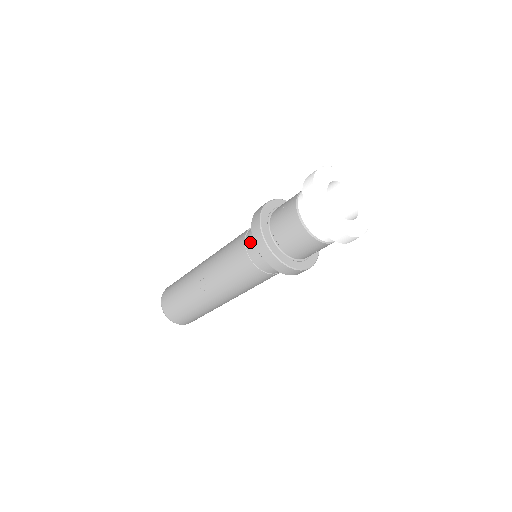
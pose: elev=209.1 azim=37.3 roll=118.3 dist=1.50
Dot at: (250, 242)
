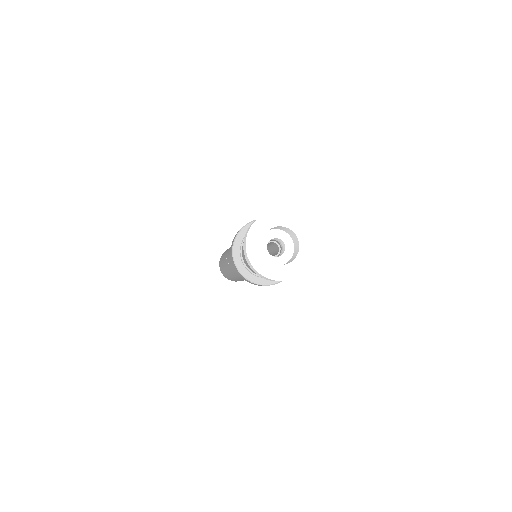
Dot at: occluded
